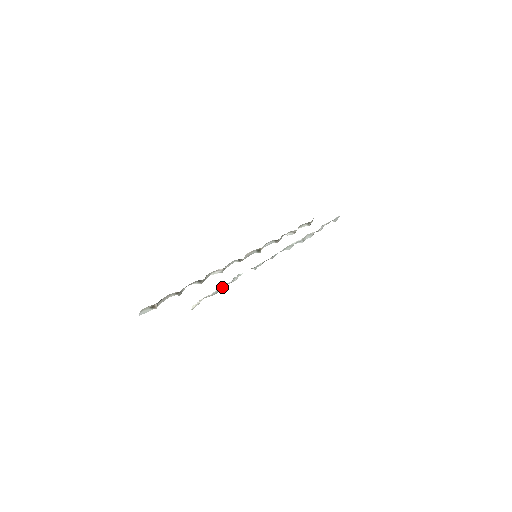
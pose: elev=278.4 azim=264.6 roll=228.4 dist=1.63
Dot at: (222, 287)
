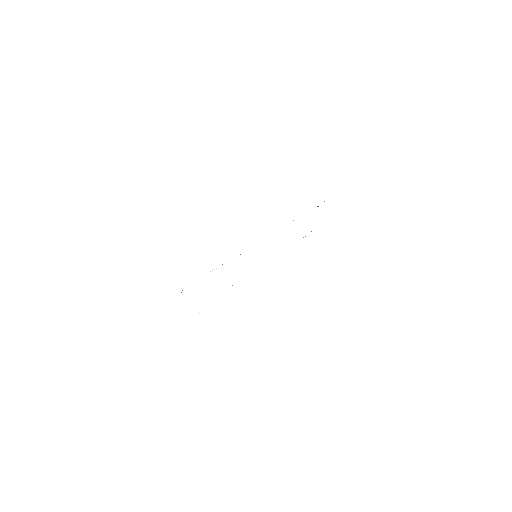
Dot at: occluded
